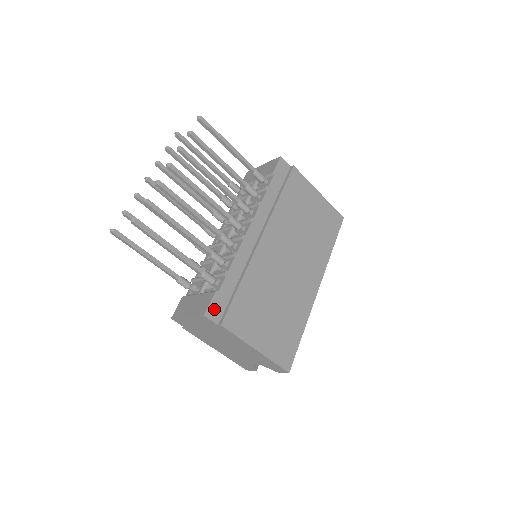
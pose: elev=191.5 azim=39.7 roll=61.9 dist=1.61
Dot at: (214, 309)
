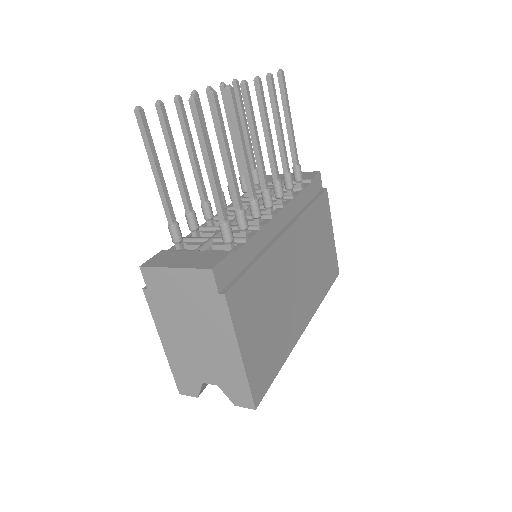
Dot at: (223, 270)
